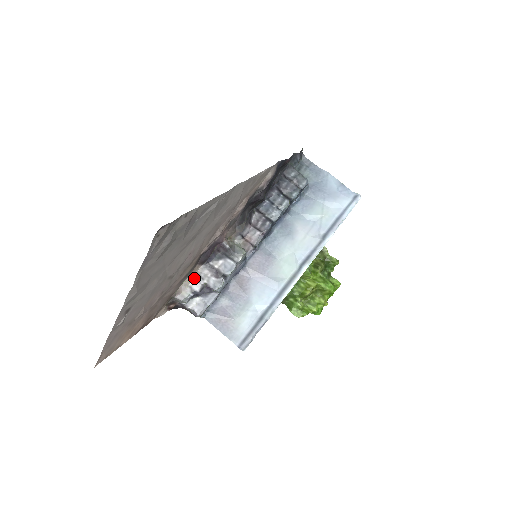
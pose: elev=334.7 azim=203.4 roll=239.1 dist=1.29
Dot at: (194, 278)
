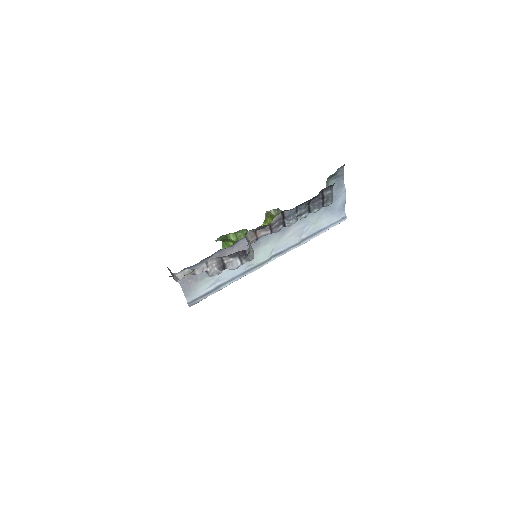
Dot at: (202, 265)
